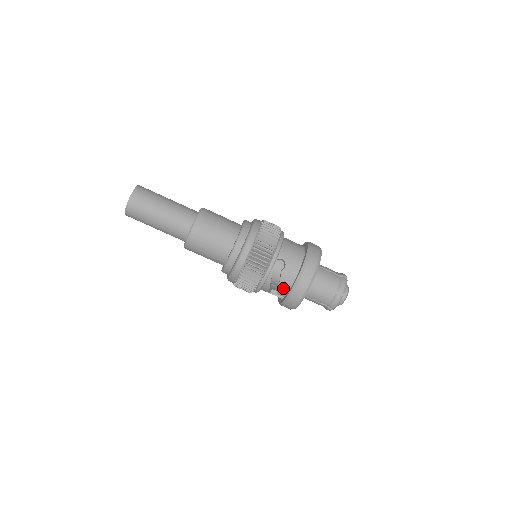
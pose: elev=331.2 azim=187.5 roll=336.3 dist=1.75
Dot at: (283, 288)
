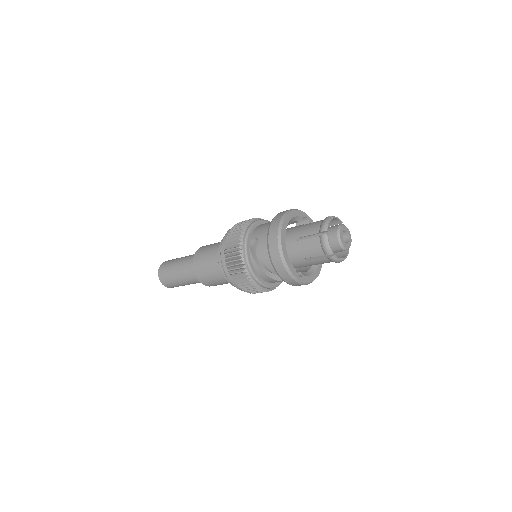
Dot at: (269, 263)
